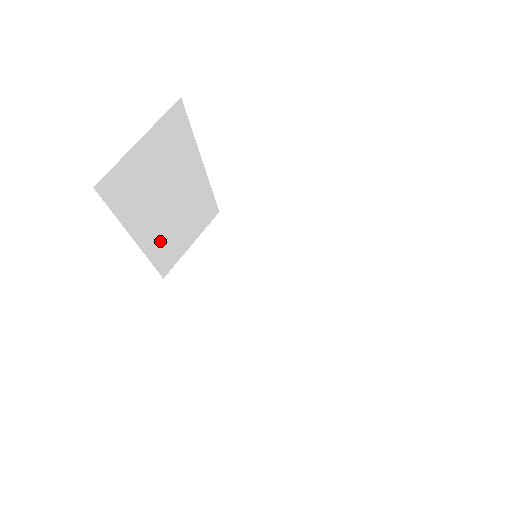
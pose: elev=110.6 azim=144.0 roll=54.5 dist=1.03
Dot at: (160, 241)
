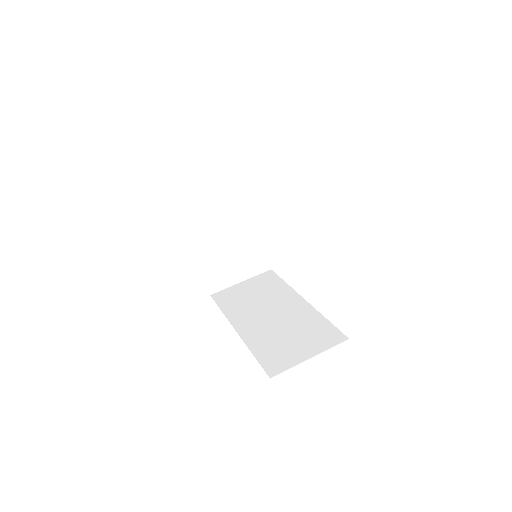
Dot at: (213, 256)
